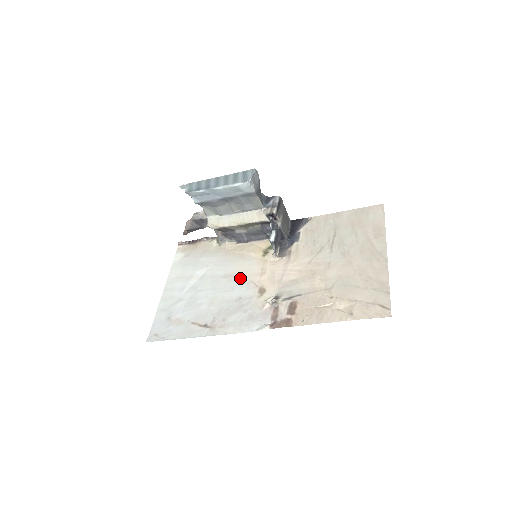
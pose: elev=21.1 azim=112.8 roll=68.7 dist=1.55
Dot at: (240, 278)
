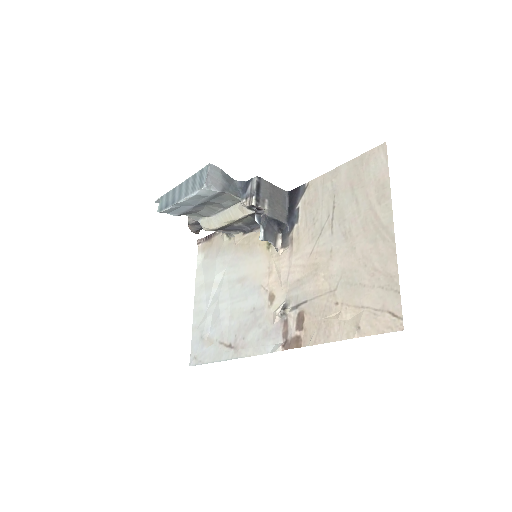
Dot at: (251, 282)
